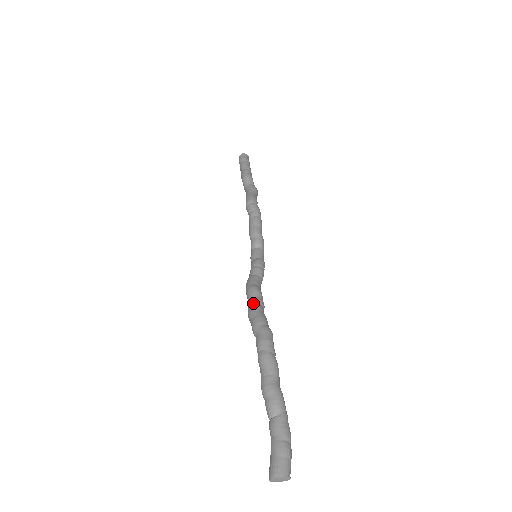
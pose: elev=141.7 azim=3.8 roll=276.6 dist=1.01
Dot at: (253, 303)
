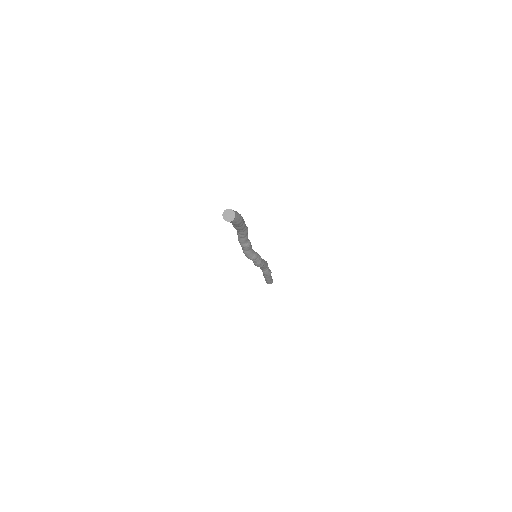
Dot at: occluded
